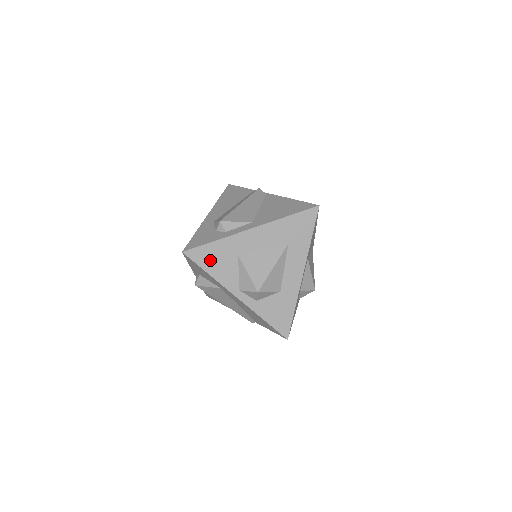
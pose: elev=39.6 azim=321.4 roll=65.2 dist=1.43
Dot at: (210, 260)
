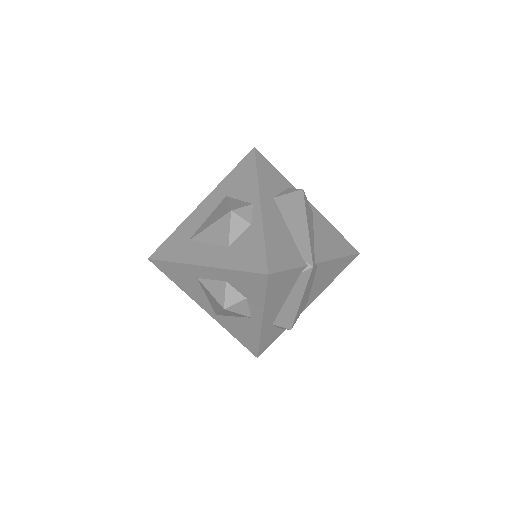
Dot at: occluded
